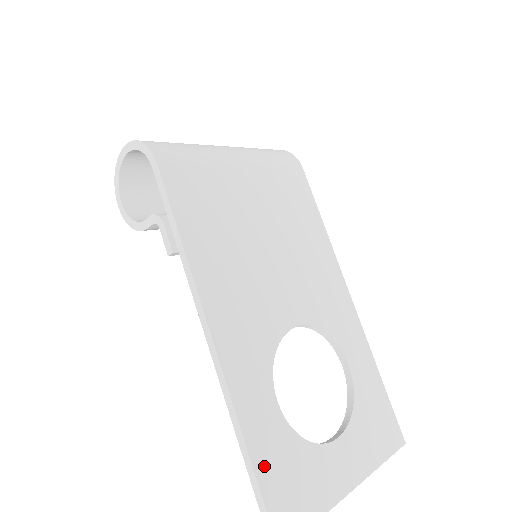
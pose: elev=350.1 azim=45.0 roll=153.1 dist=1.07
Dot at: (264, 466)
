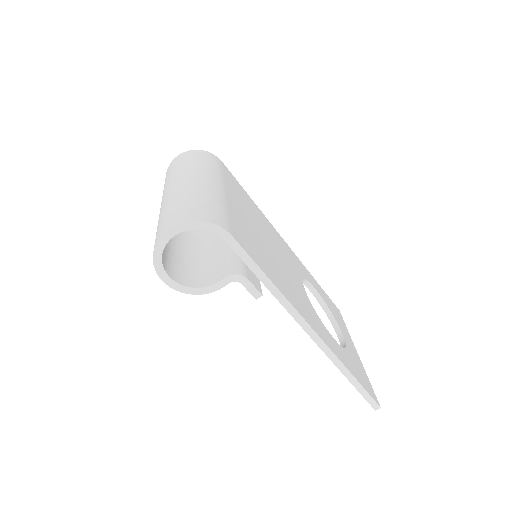
Dot at: (357, 377)
